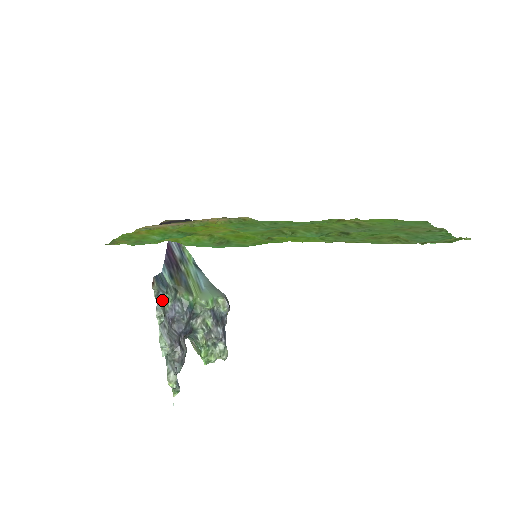
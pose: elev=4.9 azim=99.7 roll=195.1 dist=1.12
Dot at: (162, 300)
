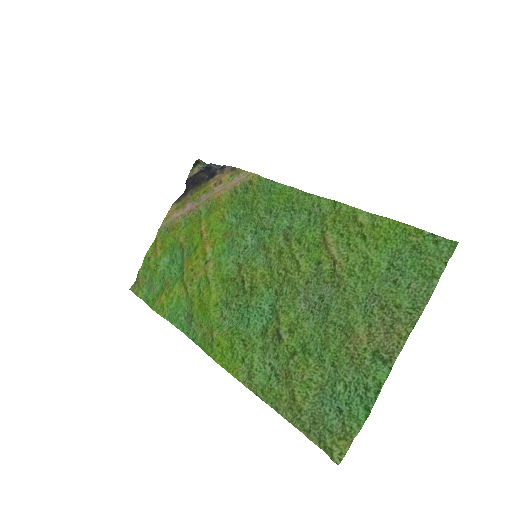
Dot at: occluded
